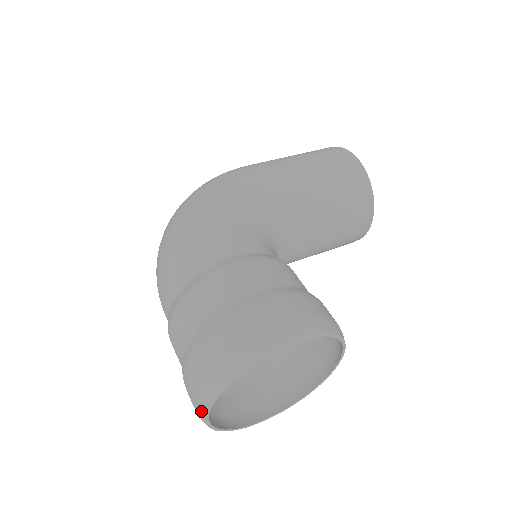
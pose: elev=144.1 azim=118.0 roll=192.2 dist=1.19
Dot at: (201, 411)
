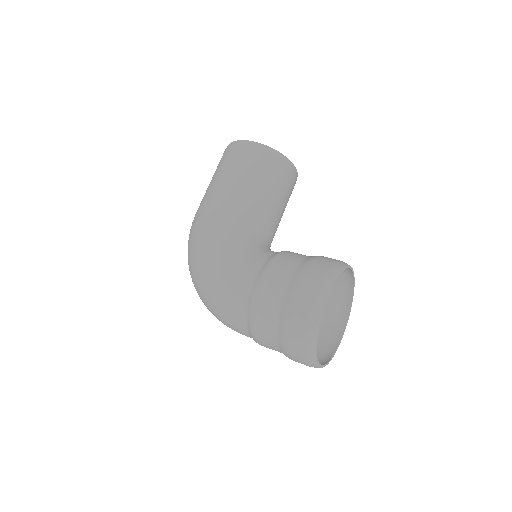
Dot at: (315, 366)
